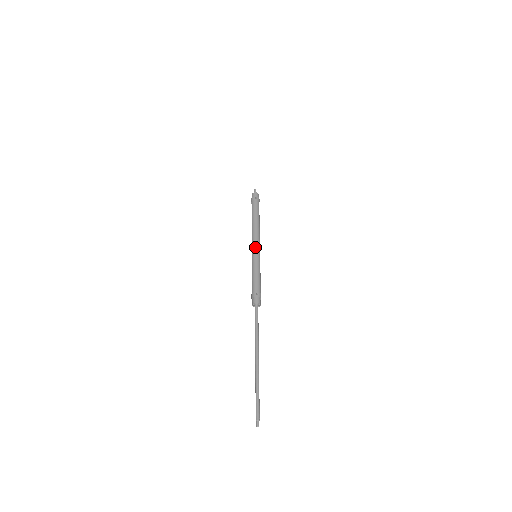
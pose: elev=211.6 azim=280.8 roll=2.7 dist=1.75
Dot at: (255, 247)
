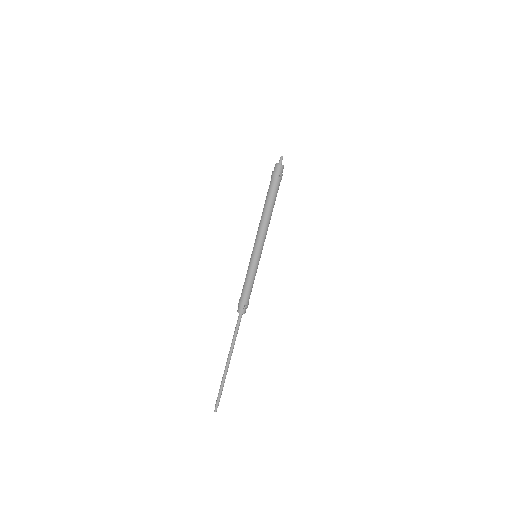
Dot at: (258, 249)
